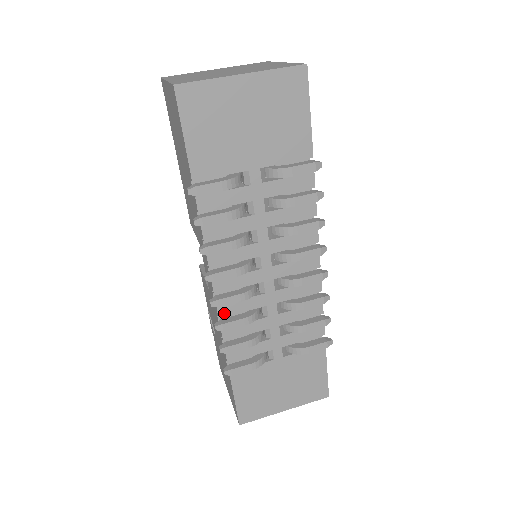
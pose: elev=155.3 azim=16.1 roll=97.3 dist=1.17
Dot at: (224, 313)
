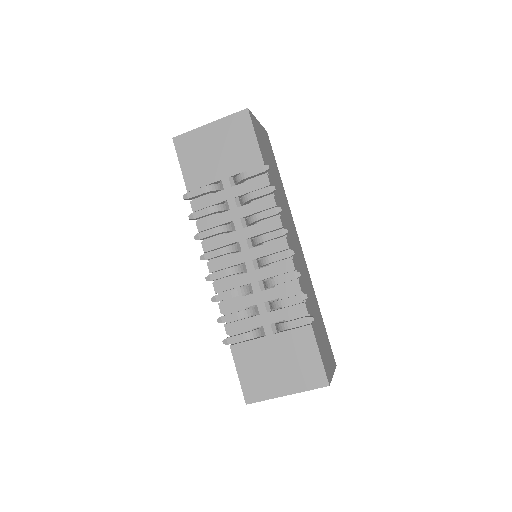
Dot at: (219, 289)
